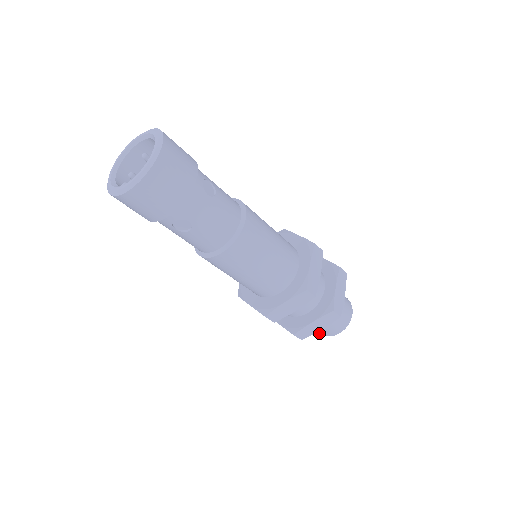
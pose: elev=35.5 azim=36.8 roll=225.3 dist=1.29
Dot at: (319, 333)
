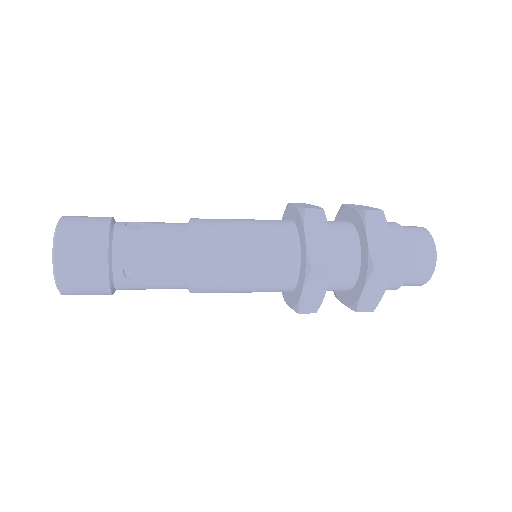
Dot at: occluded
